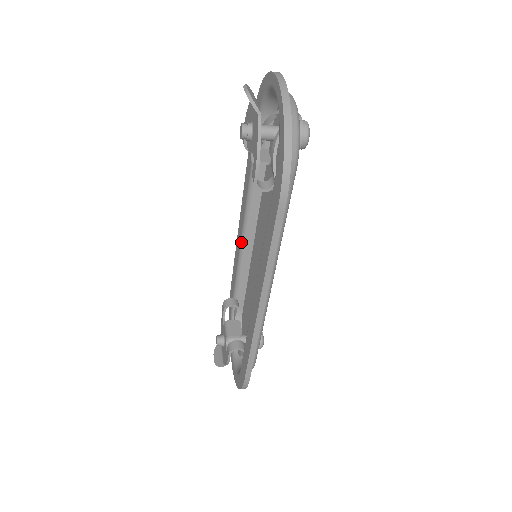
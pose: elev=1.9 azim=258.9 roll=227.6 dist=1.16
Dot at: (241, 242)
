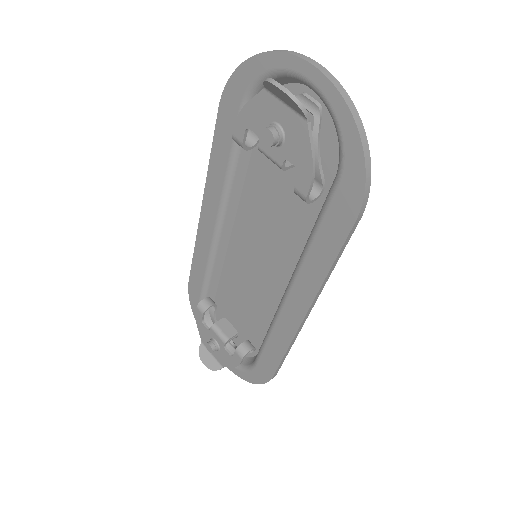
Dot at: (214, 241)
